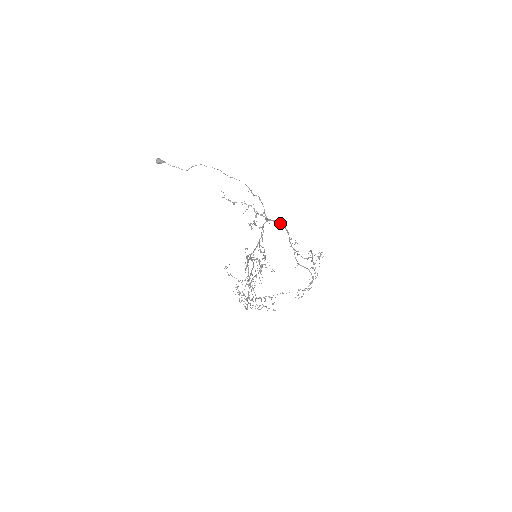
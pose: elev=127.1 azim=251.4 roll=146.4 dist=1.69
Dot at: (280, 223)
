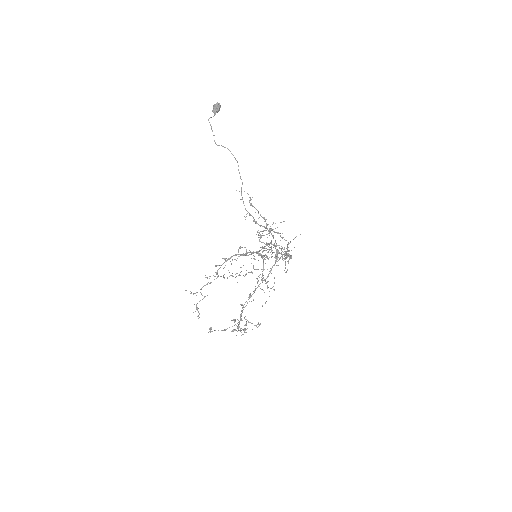
Dot at: (276, 259)
